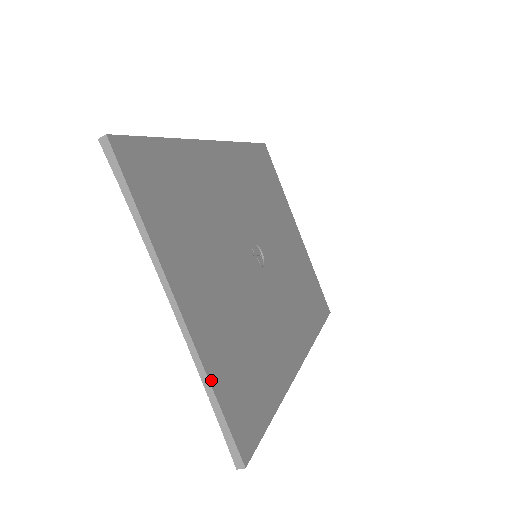
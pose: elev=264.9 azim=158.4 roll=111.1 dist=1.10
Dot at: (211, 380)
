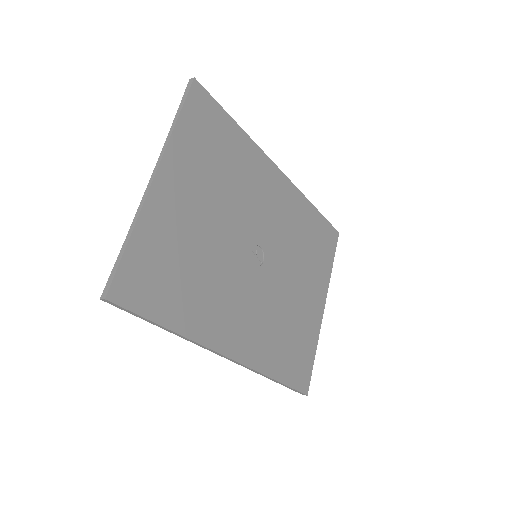
Dot at: (136, 229)
